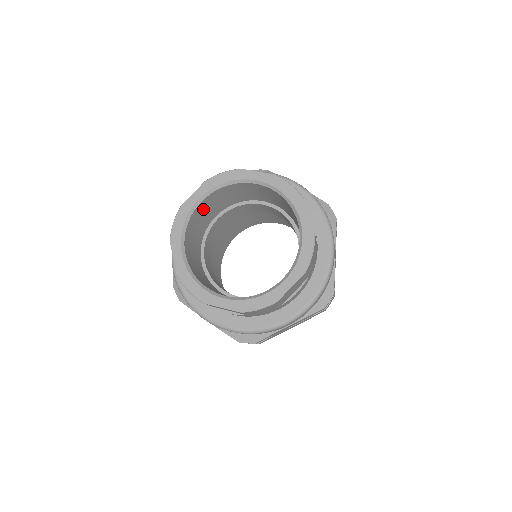
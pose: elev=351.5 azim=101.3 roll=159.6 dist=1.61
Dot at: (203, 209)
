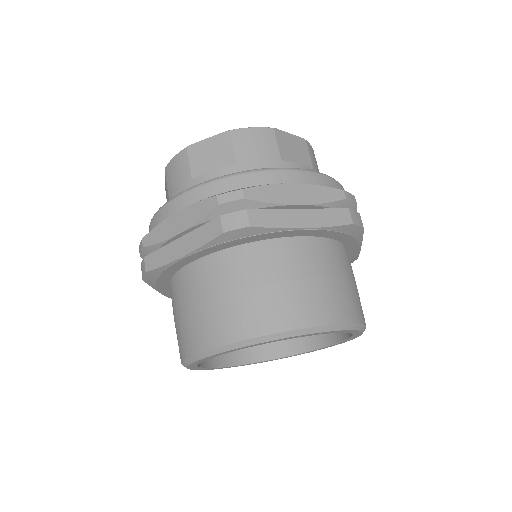
Dot at: occluded
